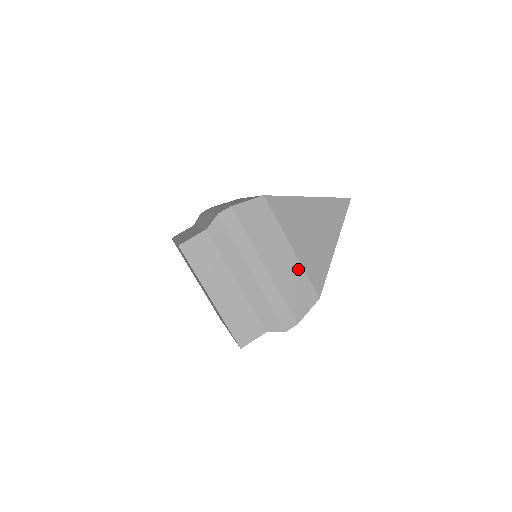
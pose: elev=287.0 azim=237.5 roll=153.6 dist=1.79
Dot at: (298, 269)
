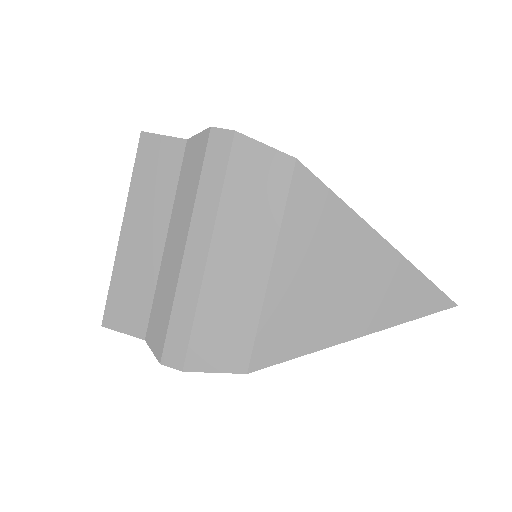
Dot at: (253, 303)
